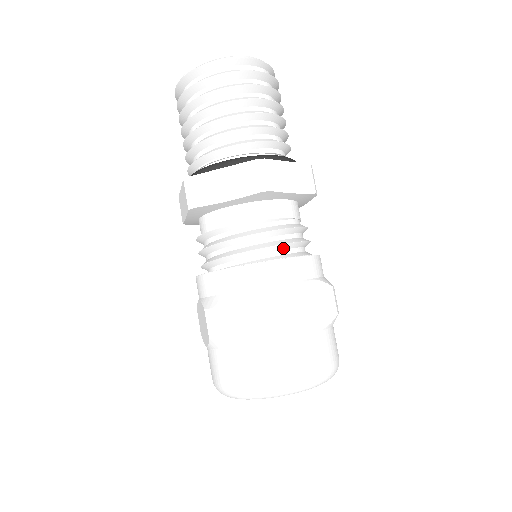
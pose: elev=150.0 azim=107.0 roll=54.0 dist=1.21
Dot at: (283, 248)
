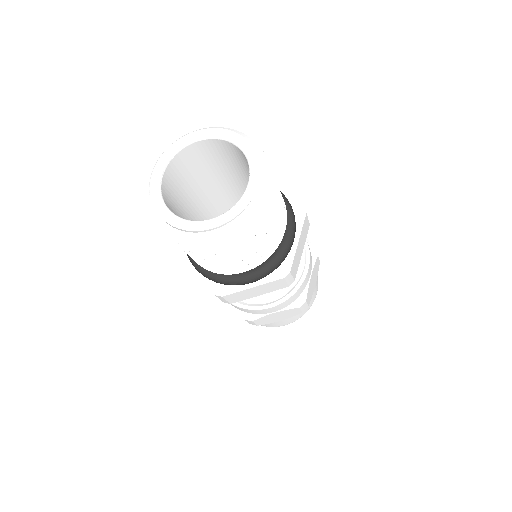
Dot at: occluded
